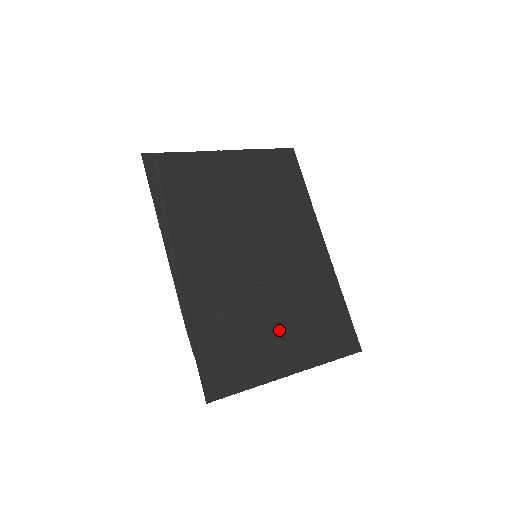
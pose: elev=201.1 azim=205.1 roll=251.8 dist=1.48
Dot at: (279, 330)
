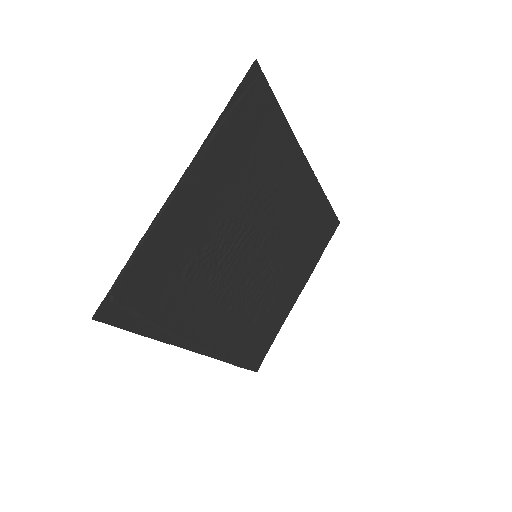
Dot at: (287, 283)
